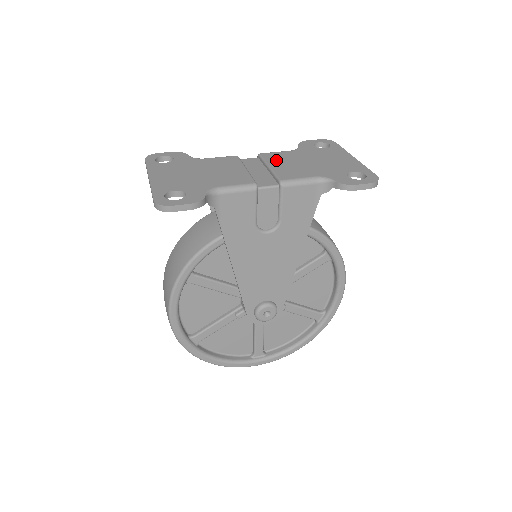
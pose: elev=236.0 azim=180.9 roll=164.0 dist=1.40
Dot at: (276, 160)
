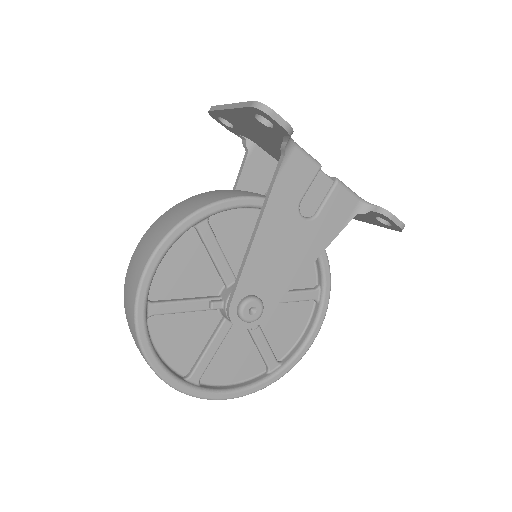
Dot at: occluded
